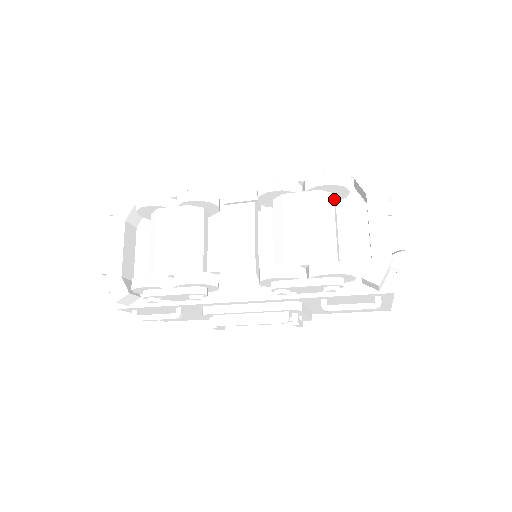
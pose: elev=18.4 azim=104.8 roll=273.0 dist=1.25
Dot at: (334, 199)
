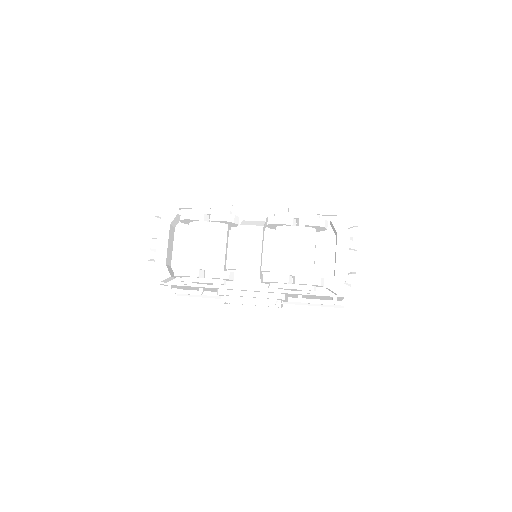
Dot at: occluded
